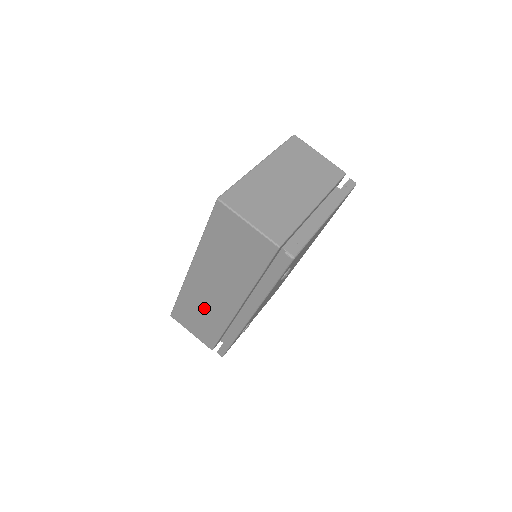
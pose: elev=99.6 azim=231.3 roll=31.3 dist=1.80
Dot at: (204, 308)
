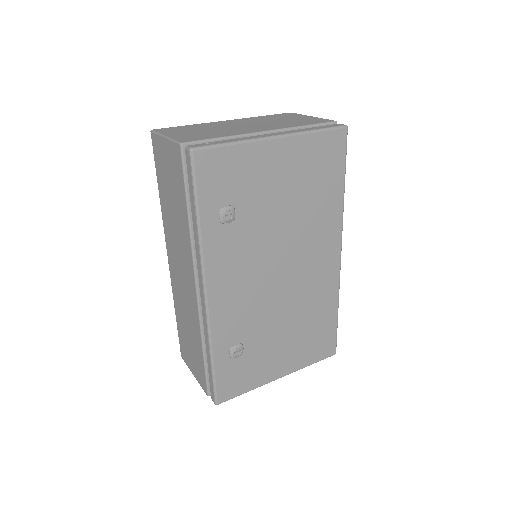
Dot at: (186, 315)
